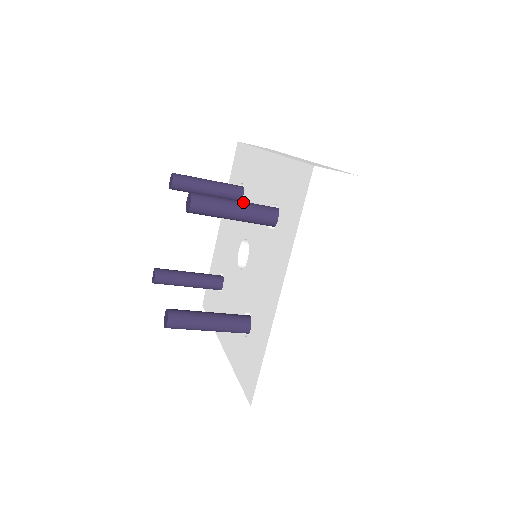
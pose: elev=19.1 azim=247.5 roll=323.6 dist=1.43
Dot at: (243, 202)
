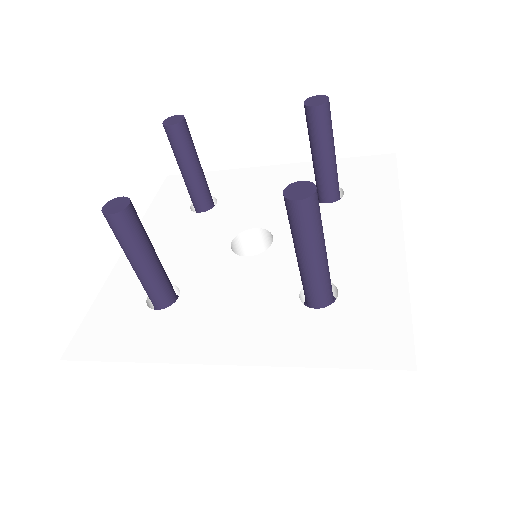
Dot at: occluded
